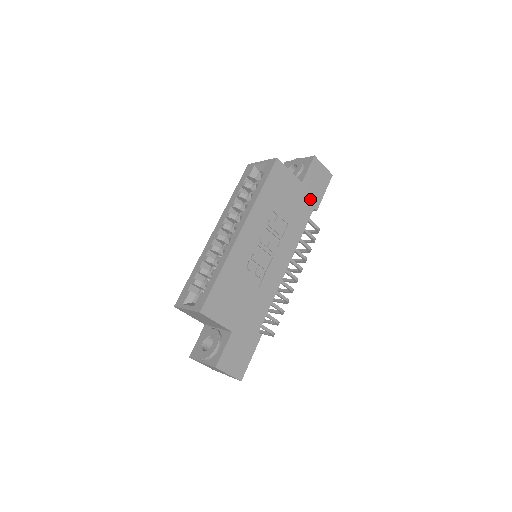
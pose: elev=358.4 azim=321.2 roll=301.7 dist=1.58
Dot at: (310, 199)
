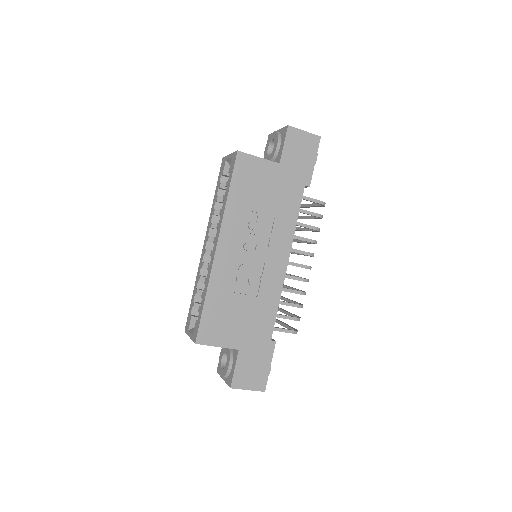
Dot at: (296, 178)
